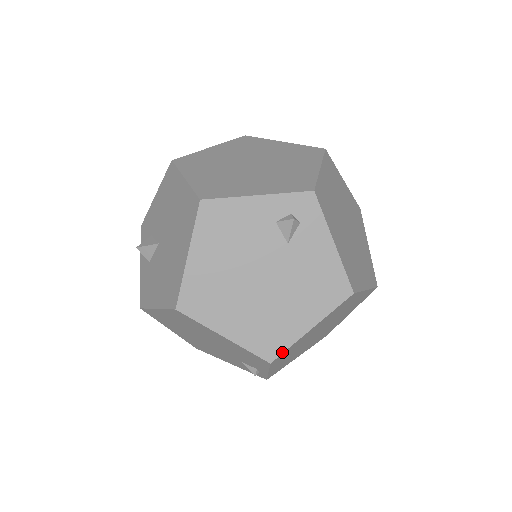
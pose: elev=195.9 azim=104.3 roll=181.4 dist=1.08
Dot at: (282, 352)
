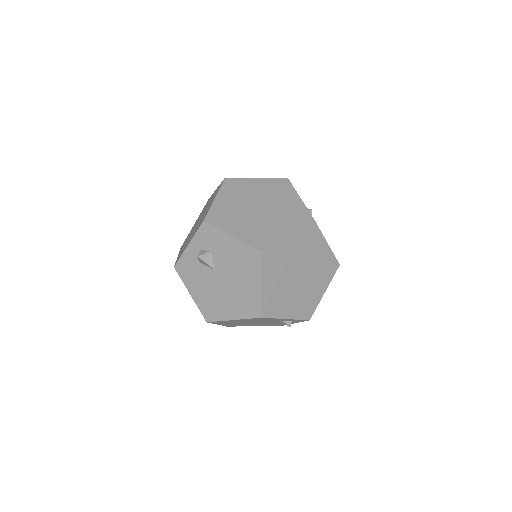
Dot at: occluded
